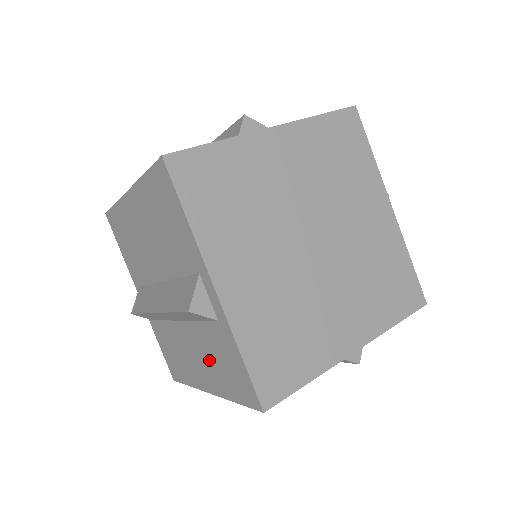
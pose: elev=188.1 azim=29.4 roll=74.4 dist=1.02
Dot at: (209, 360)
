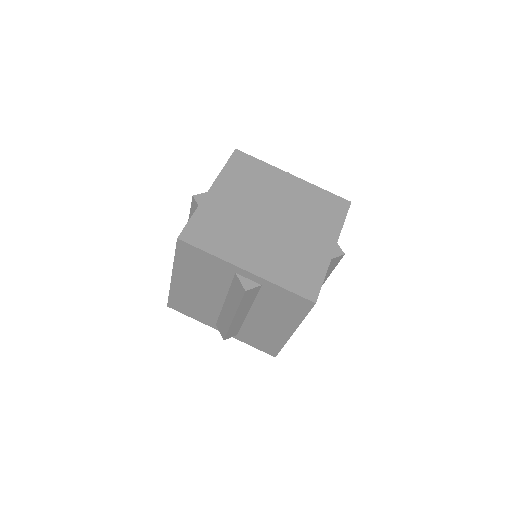
Dot at: occluded
